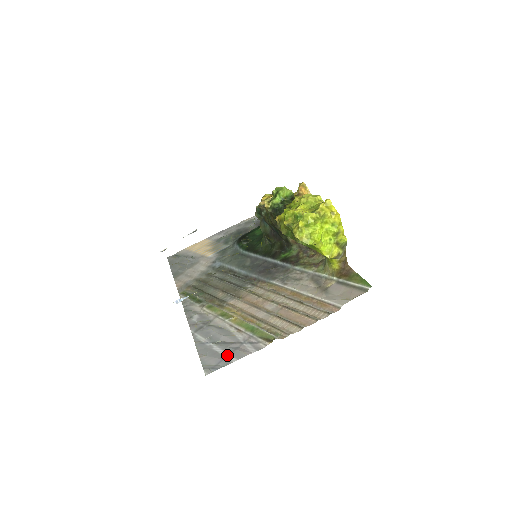
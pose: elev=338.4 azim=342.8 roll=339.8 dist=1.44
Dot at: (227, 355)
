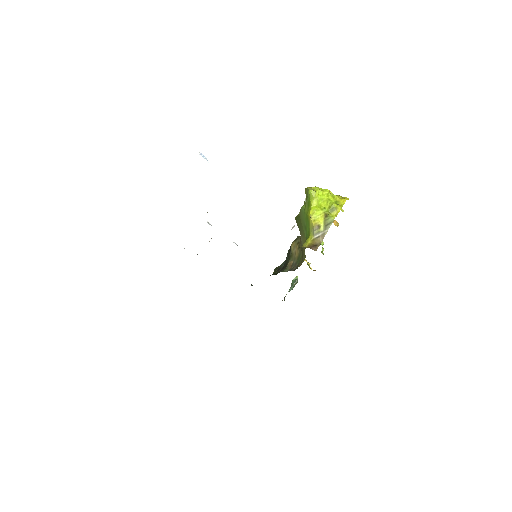
Dot at: occluded
